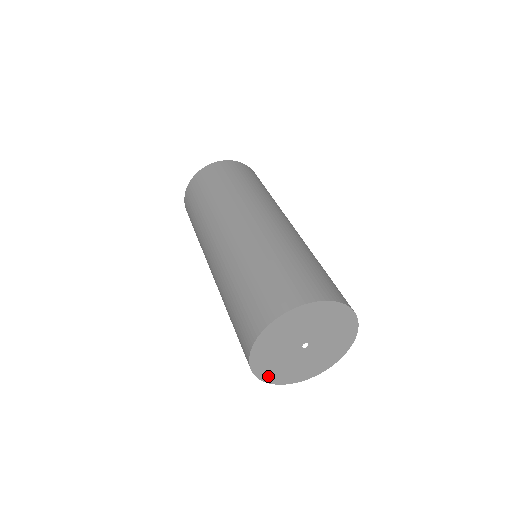
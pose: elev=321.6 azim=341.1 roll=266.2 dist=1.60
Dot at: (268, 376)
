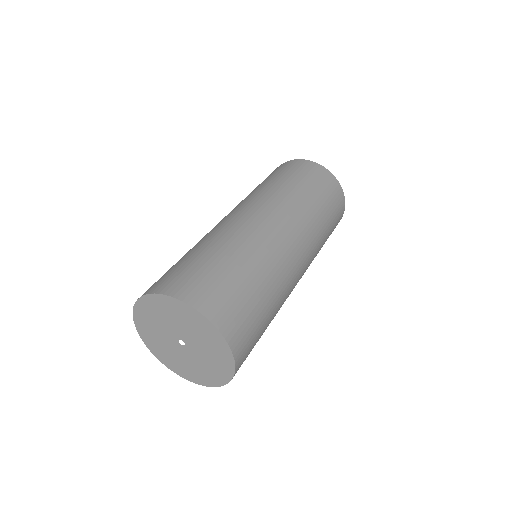
Dot at: (169, 364)
